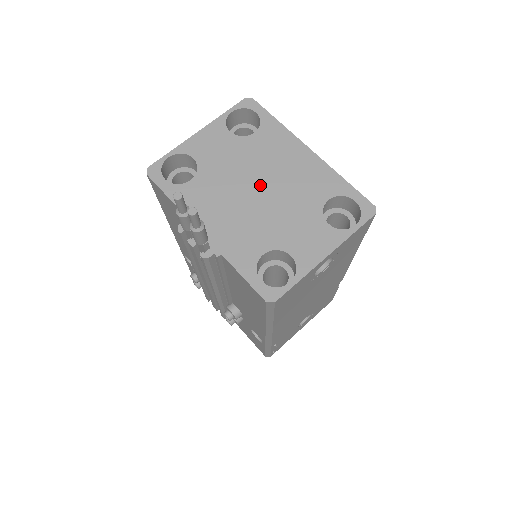
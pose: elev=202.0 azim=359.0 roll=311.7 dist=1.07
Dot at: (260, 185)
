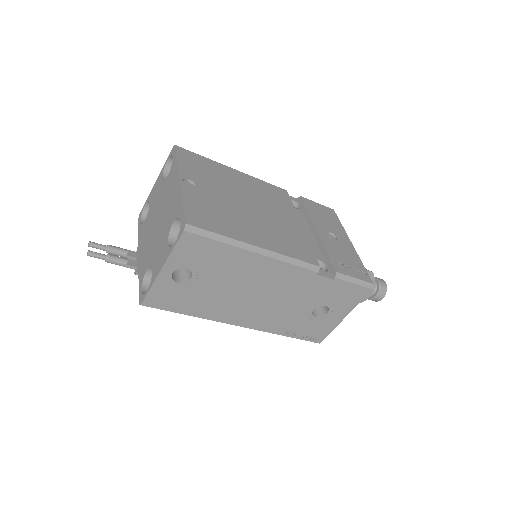
Dot at: (159, 217)
